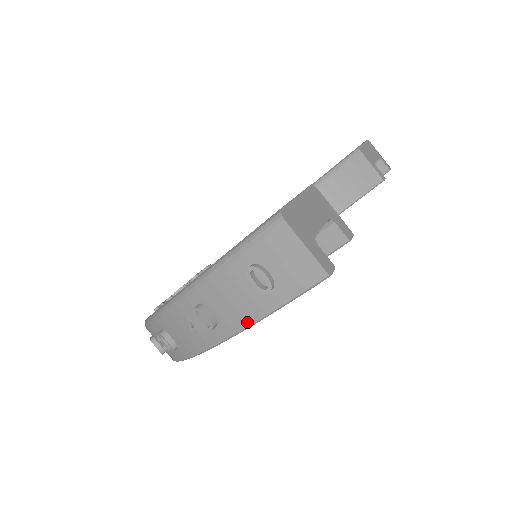
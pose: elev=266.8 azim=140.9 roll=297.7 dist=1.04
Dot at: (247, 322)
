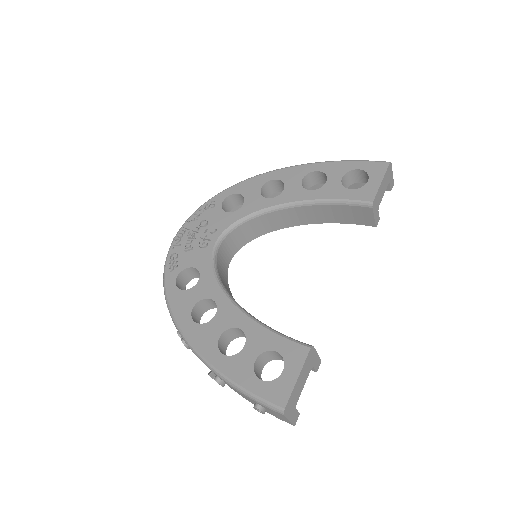
Dot at: (243, 397)
